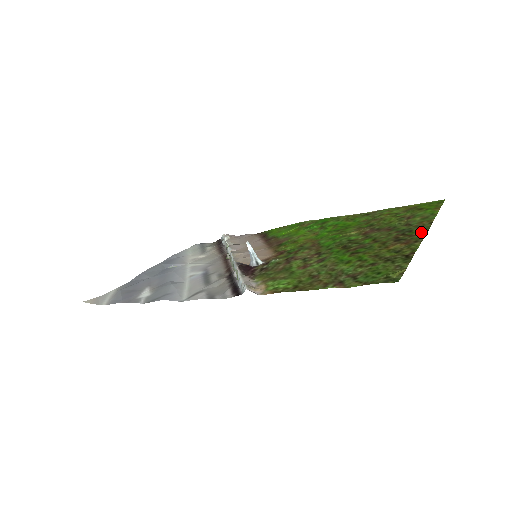
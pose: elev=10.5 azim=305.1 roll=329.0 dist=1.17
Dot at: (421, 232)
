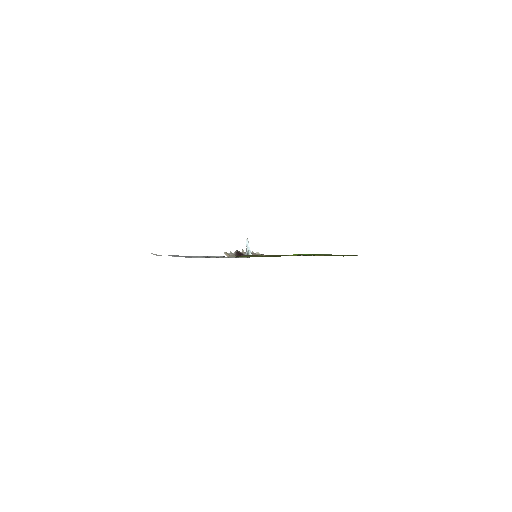
Dot at: occluded
